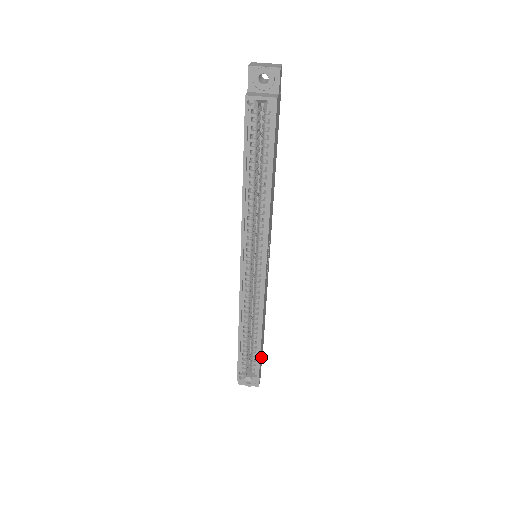
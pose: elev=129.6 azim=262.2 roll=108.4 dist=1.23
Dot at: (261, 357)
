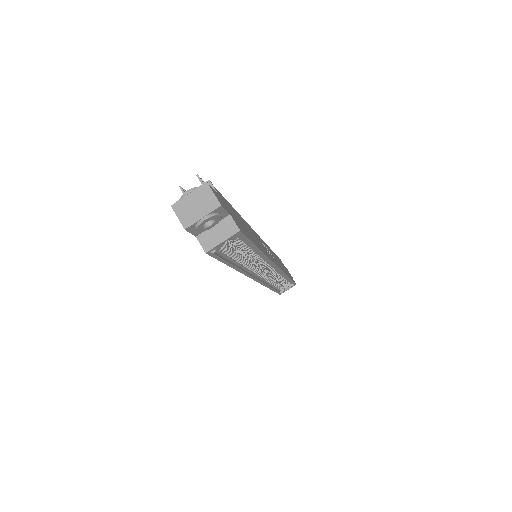
Dot at: occluded
